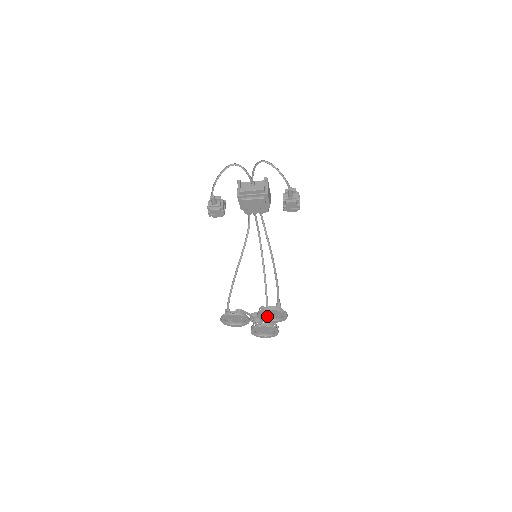
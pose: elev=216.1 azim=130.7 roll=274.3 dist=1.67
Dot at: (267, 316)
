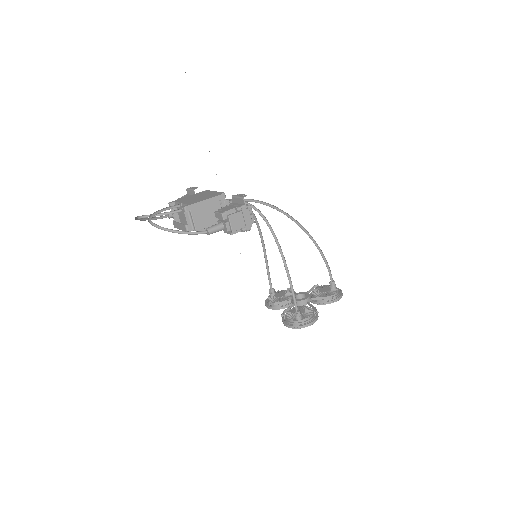
Dot at: occluded
